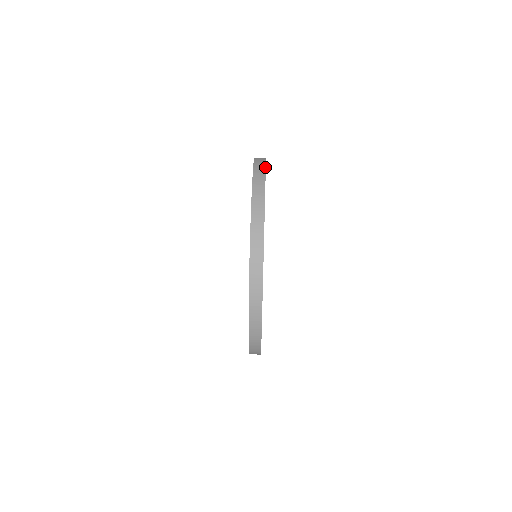
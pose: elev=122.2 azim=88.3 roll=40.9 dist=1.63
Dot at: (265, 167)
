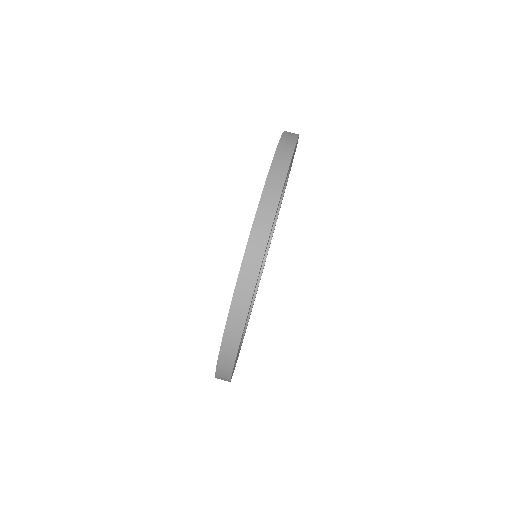
Dot at: (241, 336)
